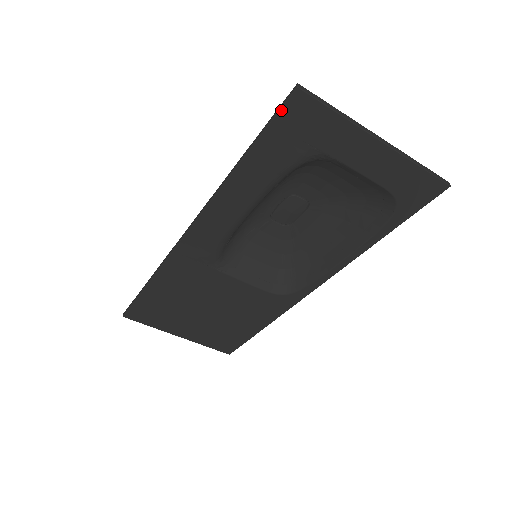
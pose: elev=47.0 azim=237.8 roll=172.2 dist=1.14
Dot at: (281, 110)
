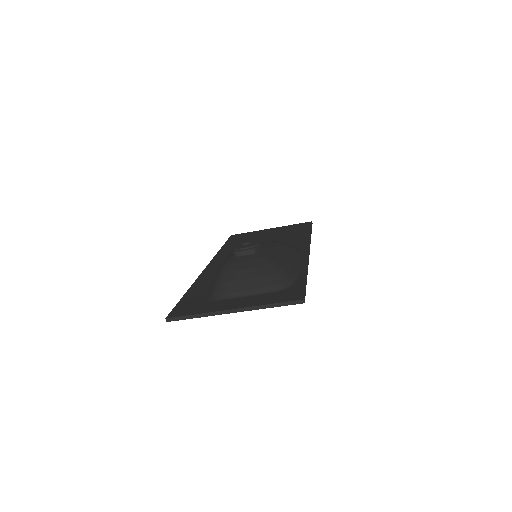
Dot at: occluded
